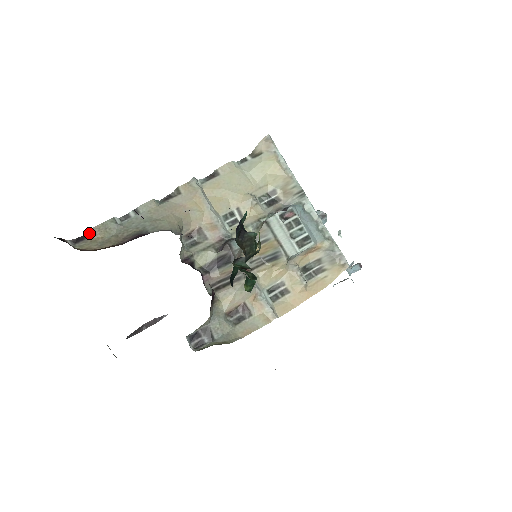
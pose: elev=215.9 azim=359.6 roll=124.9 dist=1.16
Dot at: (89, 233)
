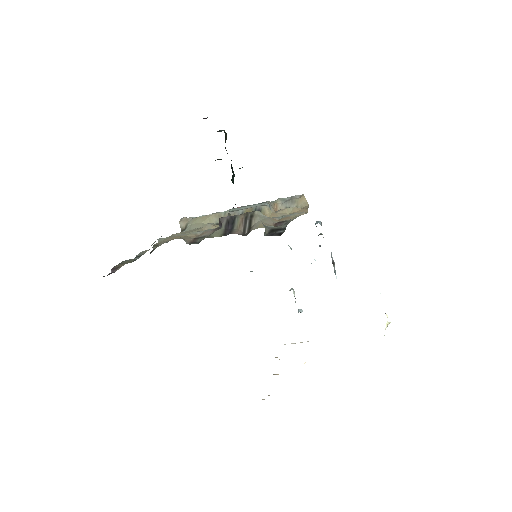
Dot at: (113, 270)
